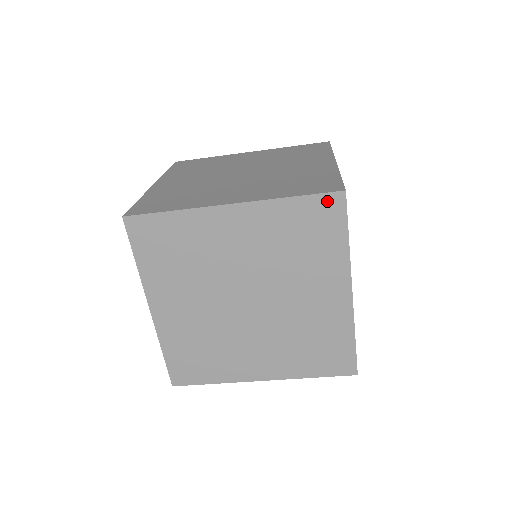
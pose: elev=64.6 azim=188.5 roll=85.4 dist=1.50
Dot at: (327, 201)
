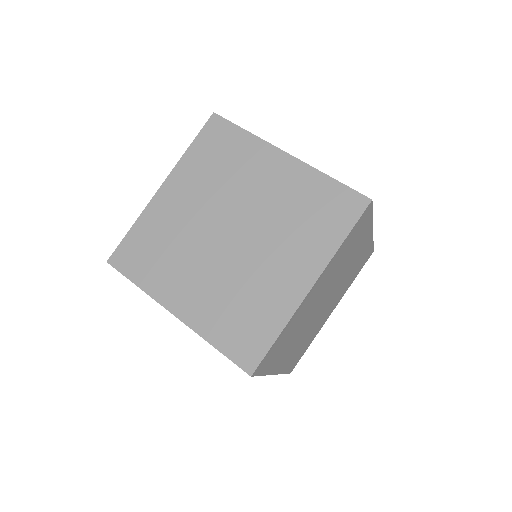
Dot at: (210, 127)
